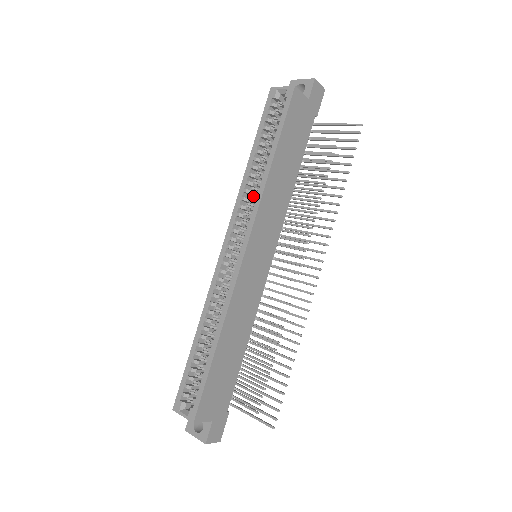
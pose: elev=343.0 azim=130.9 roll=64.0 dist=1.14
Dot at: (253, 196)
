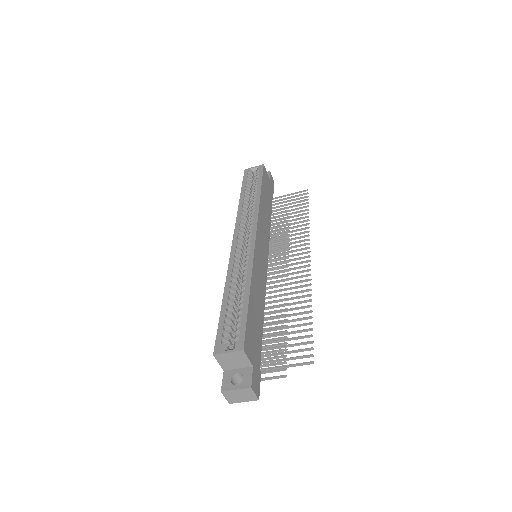
Dot at: (248, 217)
